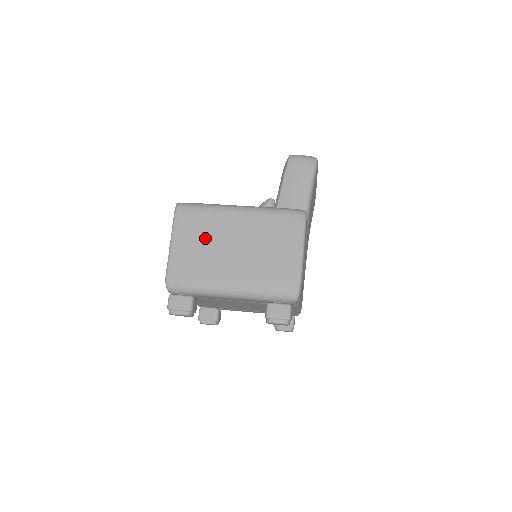
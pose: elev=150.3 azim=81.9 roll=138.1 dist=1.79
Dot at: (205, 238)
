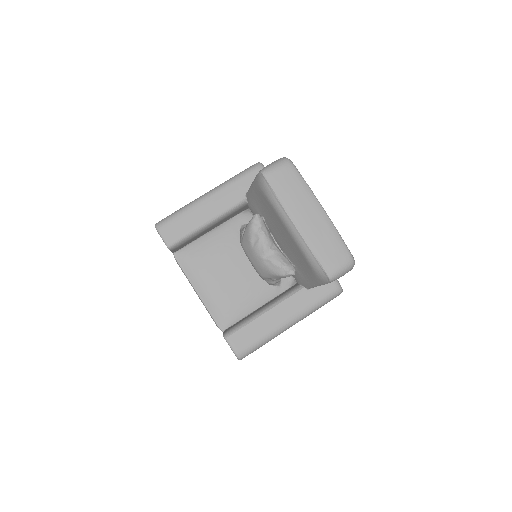
Dot at: occluded
